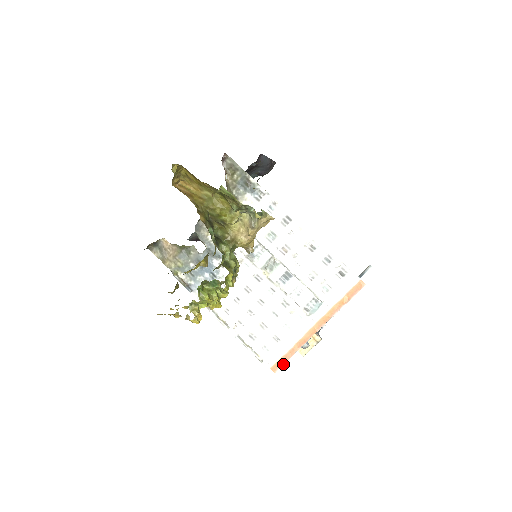
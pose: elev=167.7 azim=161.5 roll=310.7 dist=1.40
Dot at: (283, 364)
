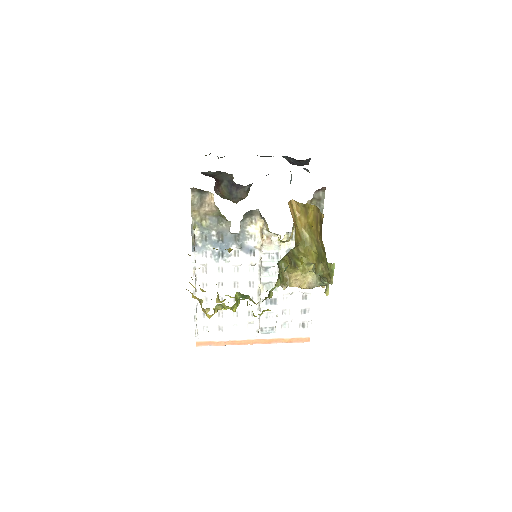
Dot at: occluded
